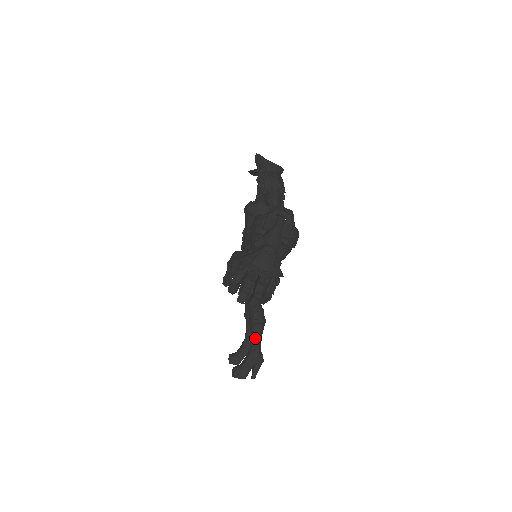
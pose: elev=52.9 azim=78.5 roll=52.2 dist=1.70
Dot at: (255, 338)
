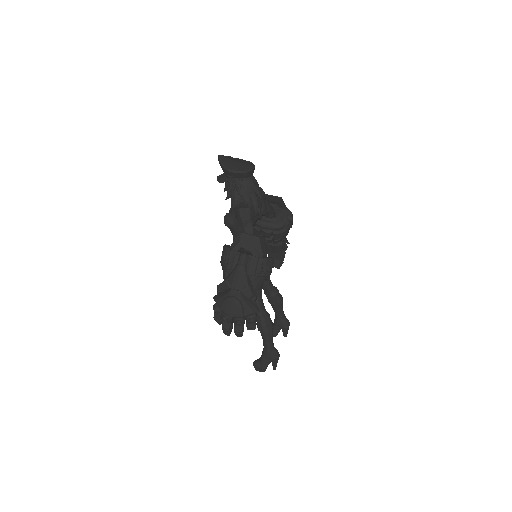
Dot at: (265, 341)
